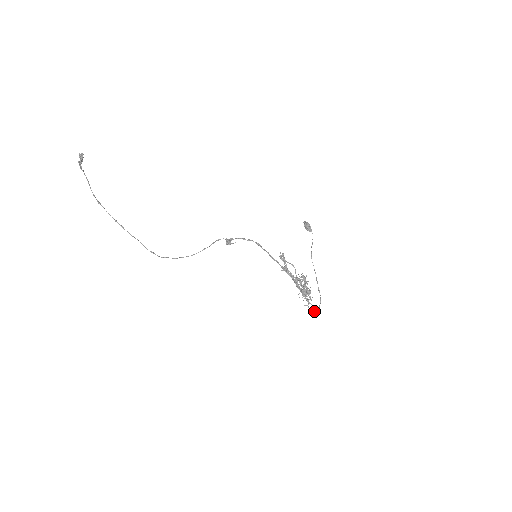
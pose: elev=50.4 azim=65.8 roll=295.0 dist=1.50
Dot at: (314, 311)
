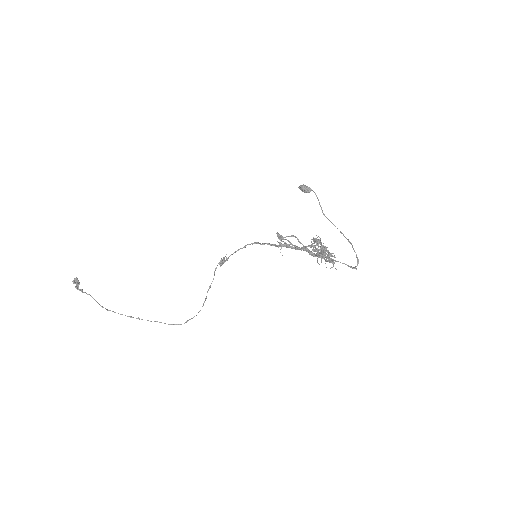
Dot at: occluded
